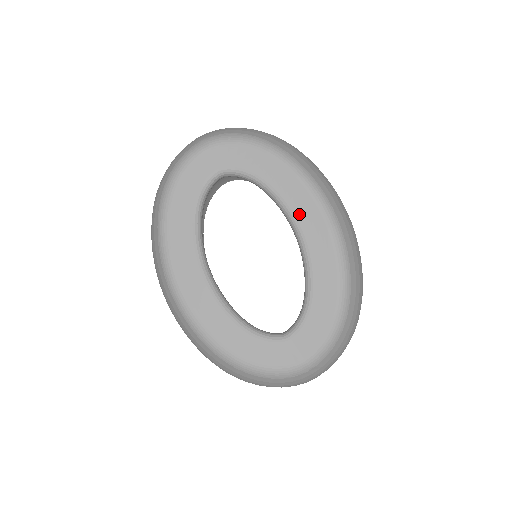
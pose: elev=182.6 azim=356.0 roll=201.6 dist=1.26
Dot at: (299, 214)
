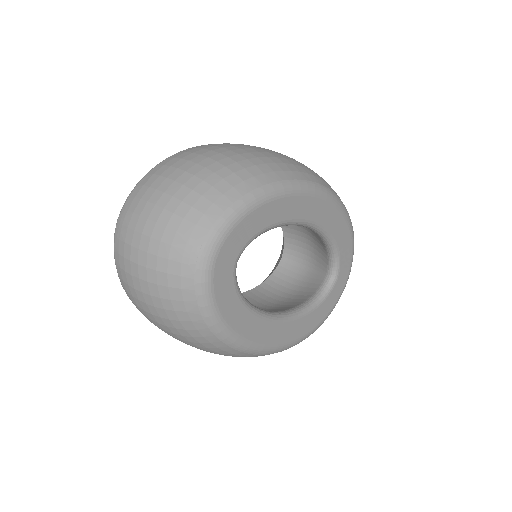
Dot at: (305, 215)
